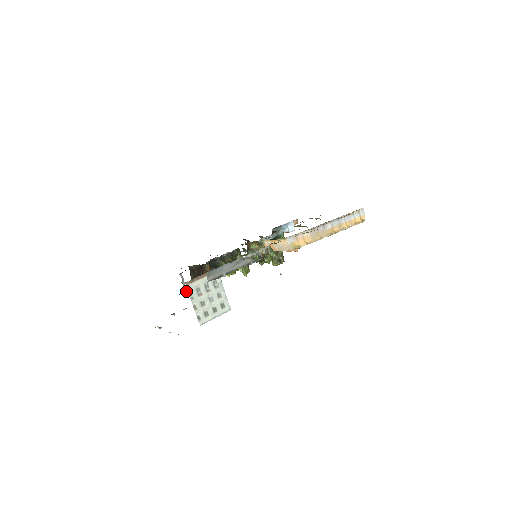
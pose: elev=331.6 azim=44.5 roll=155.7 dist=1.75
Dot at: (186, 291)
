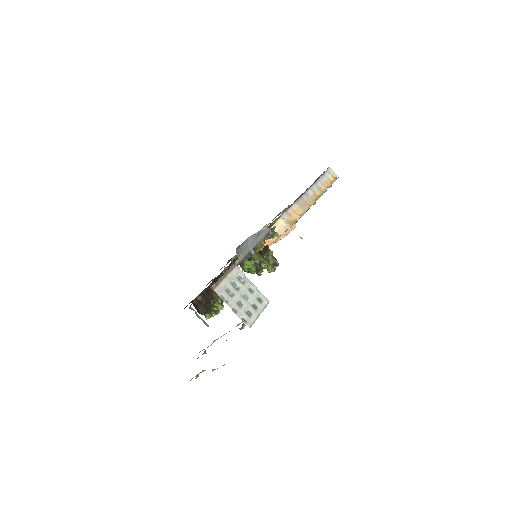
Dot at: (205, 323)
